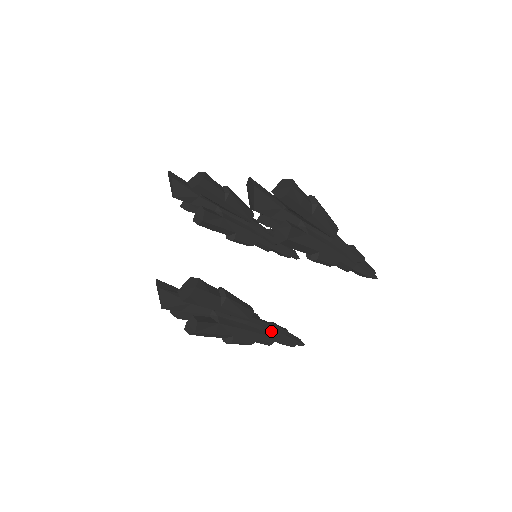
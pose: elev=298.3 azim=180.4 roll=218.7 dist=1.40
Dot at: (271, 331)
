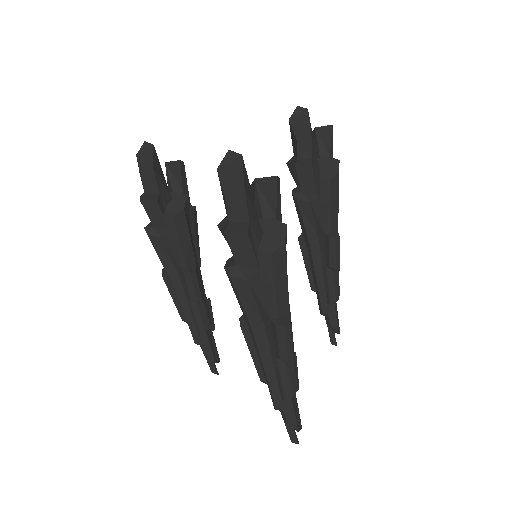
Dot at: occluded
